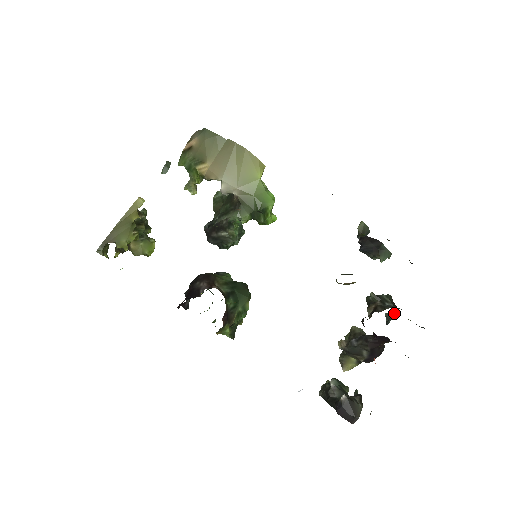
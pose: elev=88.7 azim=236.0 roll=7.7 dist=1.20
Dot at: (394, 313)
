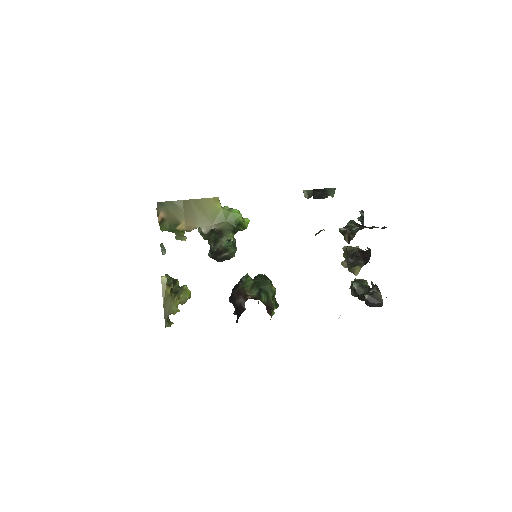
Dot at: (363, 216)
